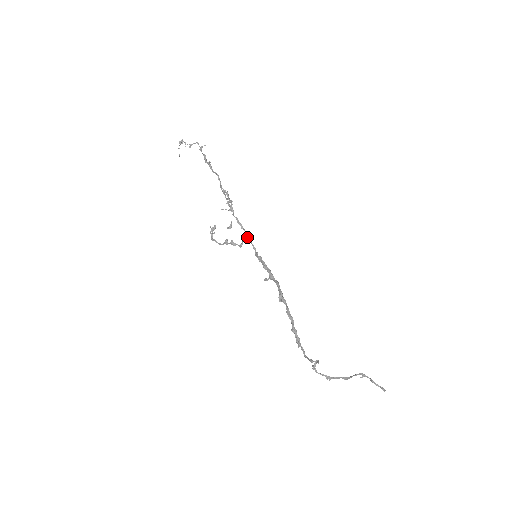
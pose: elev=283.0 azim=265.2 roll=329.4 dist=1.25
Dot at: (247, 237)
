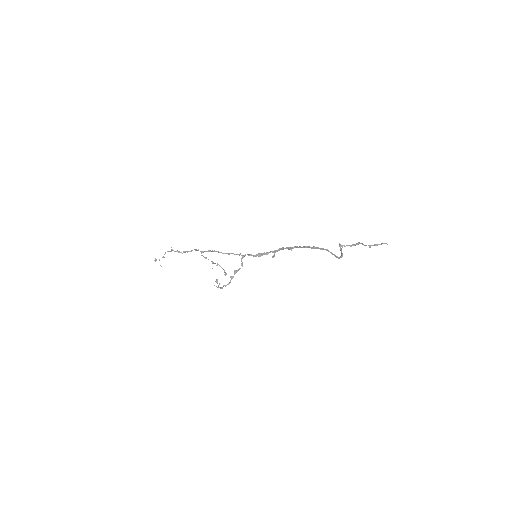
Dot at: occluded
